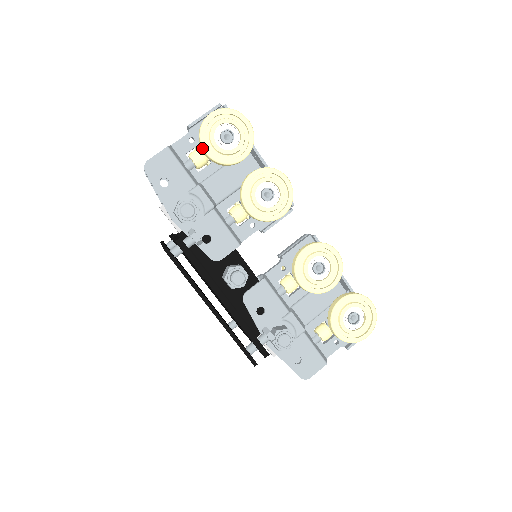
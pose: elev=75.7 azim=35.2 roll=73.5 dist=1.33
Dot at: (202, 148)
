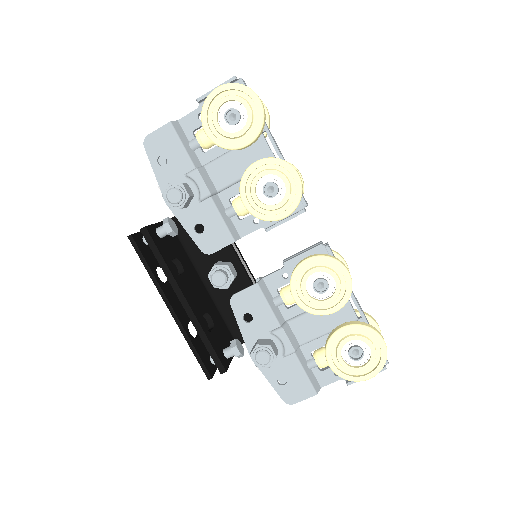
Dot at: (203, 127)
